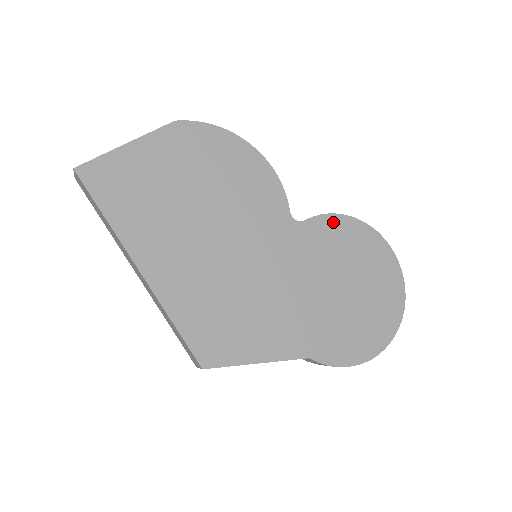
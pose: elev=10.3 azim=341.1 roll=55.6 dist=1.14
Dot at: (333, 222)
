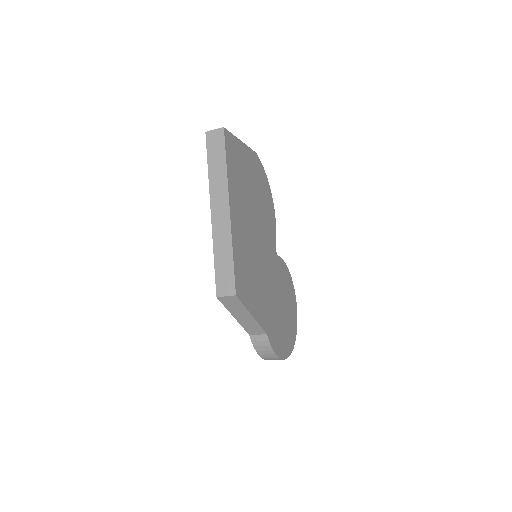
Dot at: (285, 268)
